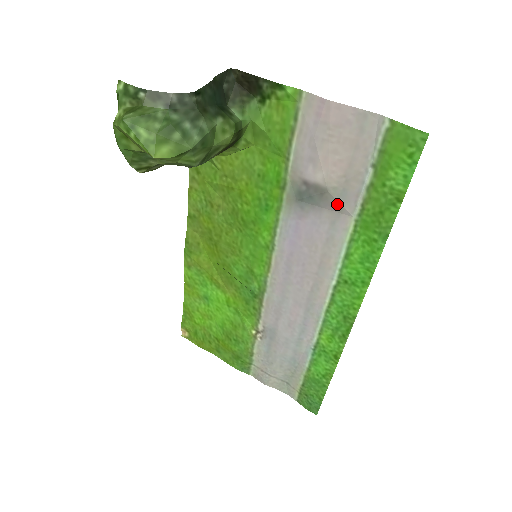
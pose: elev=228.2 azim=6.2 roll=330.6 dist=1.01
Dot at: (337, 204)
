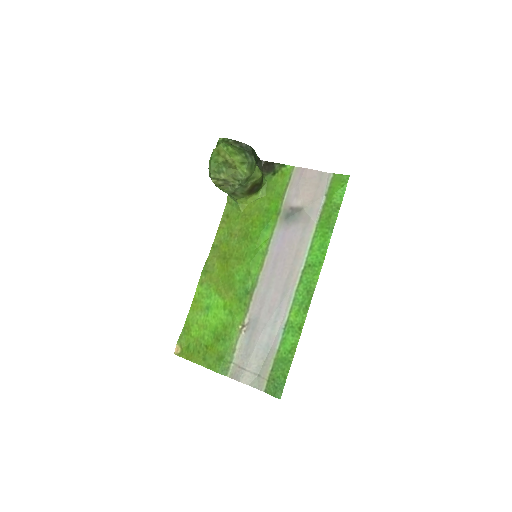
Dot at: (307, 216)
